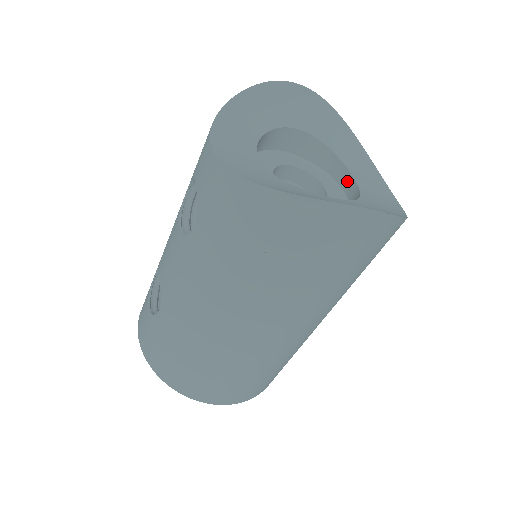
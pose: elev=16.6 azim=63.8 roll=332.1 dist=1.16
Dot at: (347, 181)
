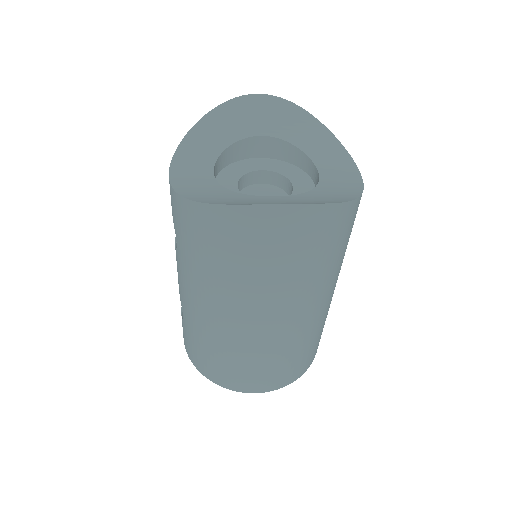
Dot at: (314, 173)
